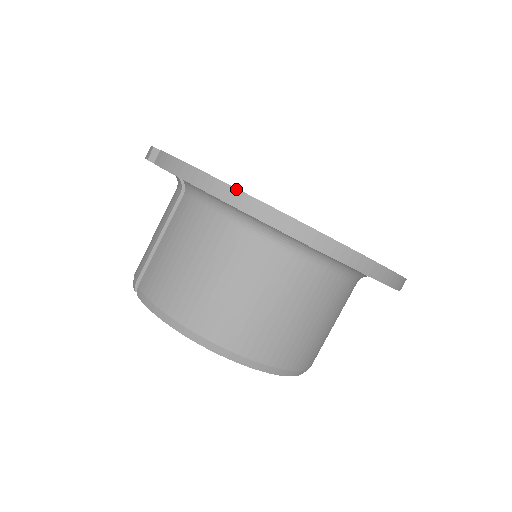
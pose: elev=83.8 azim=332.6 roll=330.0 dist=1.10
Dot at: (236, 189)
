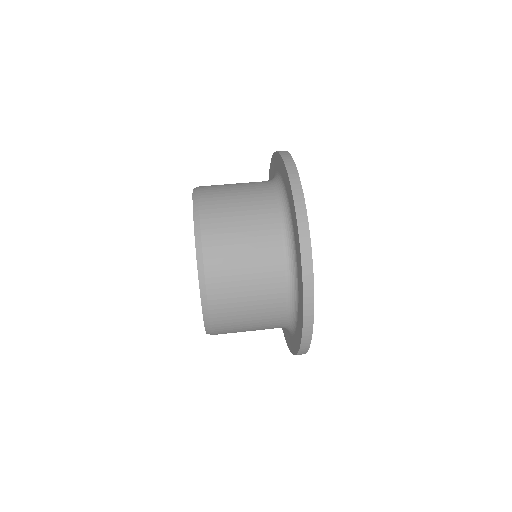
Dot at: occluded
